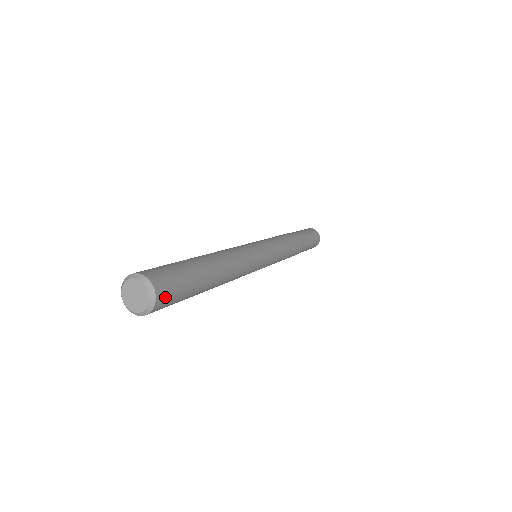
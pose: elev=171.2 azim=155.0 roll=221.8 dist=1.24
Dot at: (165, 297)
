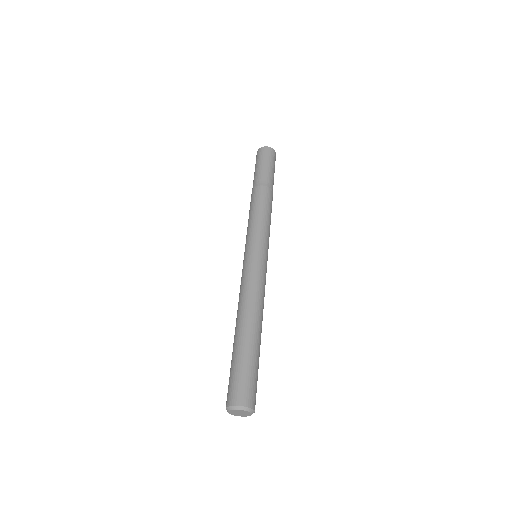
Dot at: (254, 399)
